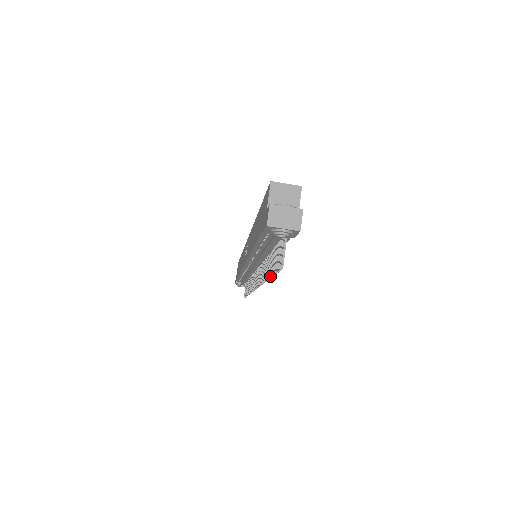
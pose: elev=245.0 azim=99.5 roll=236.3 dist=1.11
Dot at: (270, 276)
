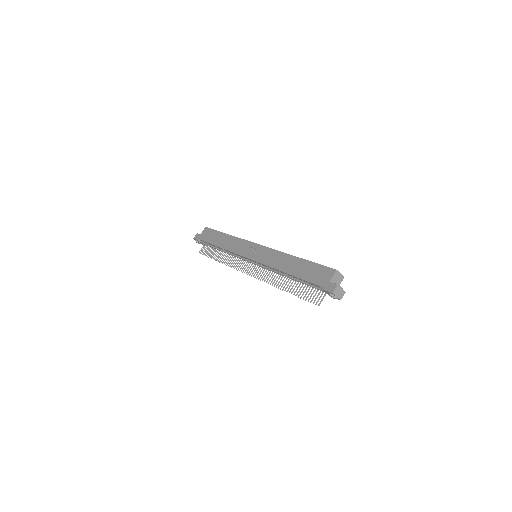
Dot at: (294, 294)
